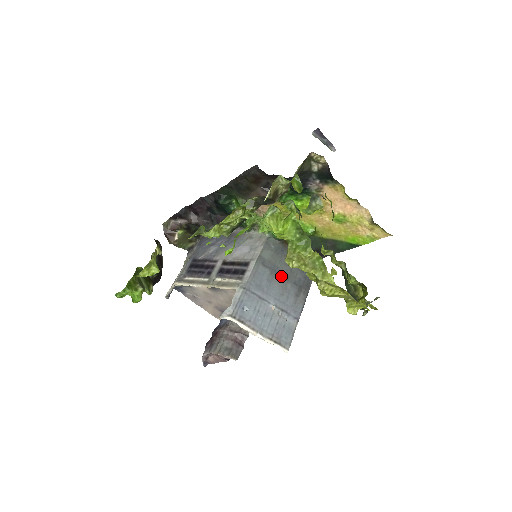
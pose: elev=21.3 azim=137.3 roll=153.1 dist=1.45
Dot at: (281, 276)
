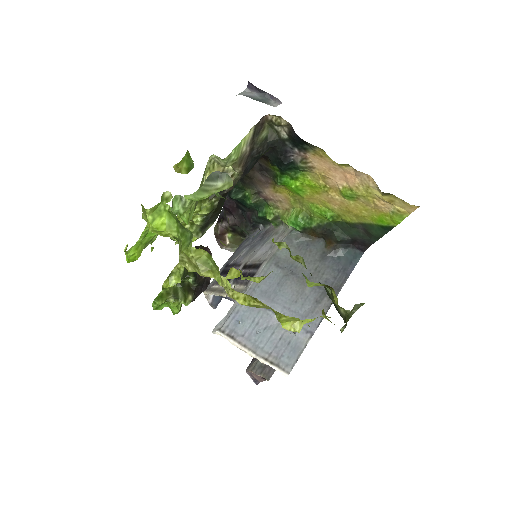
Dot at: (299, 278)
